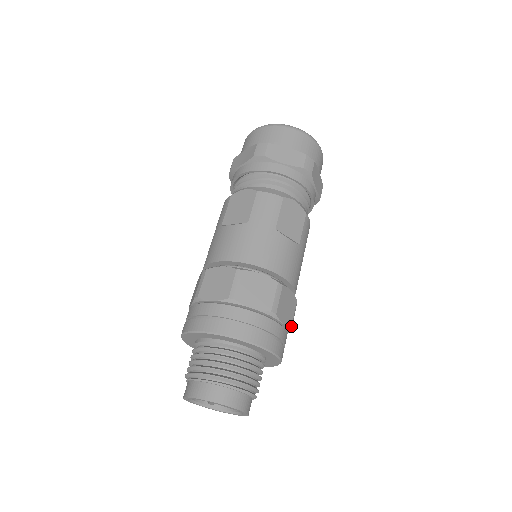
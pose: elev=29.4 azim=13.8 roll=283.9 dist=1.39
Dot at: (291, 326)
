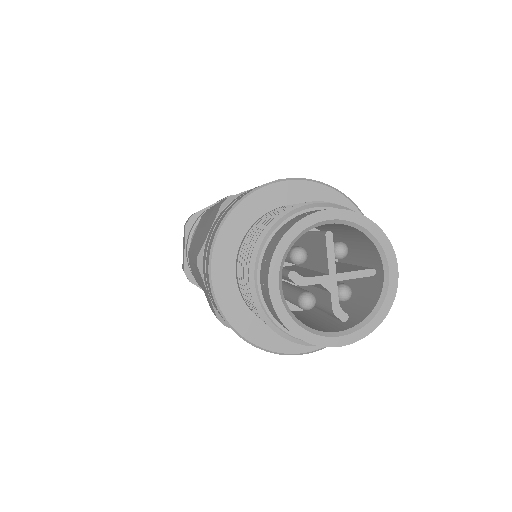
Dot at: occluded
